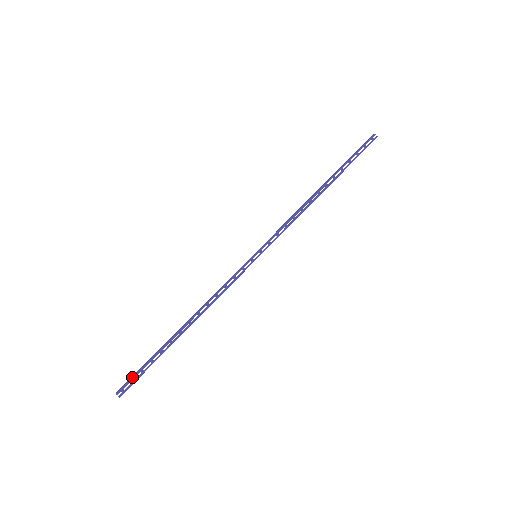
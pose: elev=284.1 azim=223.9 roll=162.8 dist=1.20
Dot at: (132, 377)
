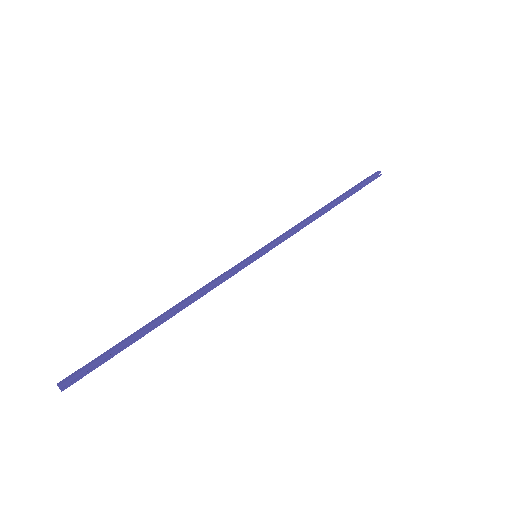
Dot at: (86, 367)
